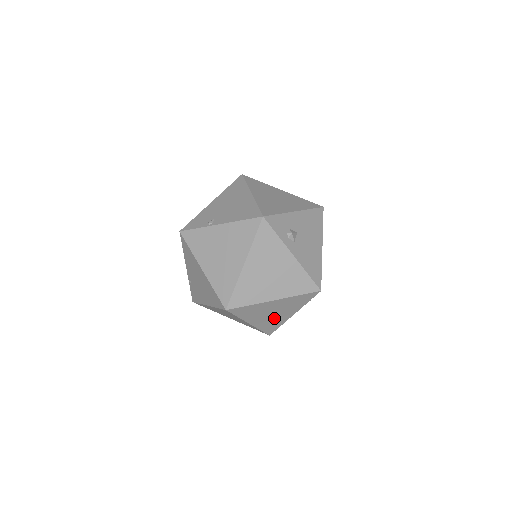
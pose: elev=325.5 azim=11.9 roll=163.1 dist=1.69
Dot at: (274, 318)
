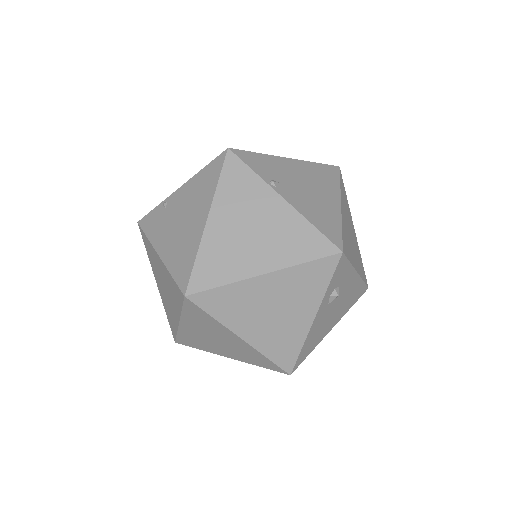
Dot at: (208, 342)
